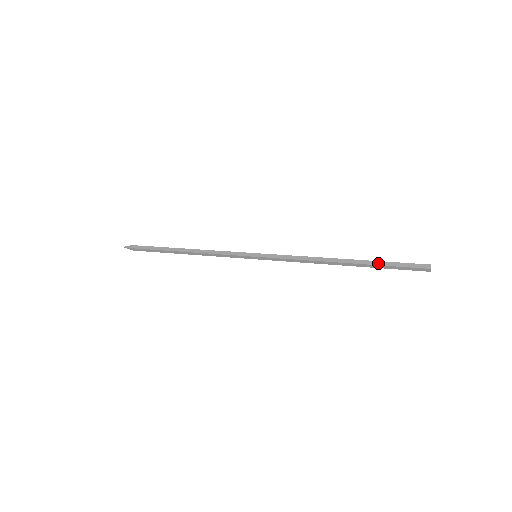
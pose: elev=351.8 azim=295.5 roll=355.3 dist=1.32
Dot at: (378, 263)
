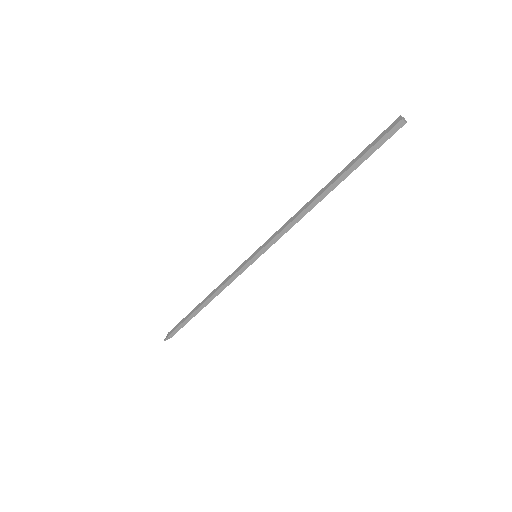
Dot at: (354, 161)
